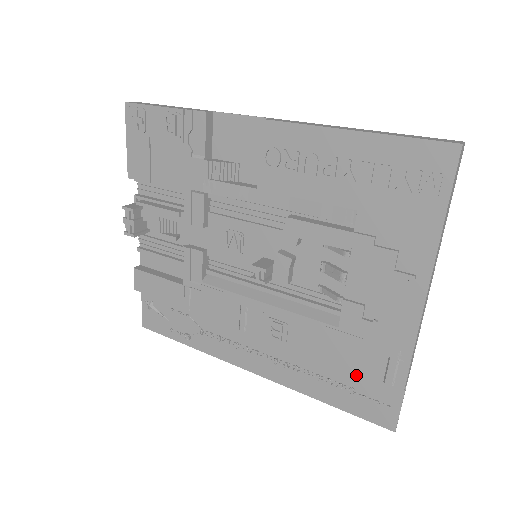
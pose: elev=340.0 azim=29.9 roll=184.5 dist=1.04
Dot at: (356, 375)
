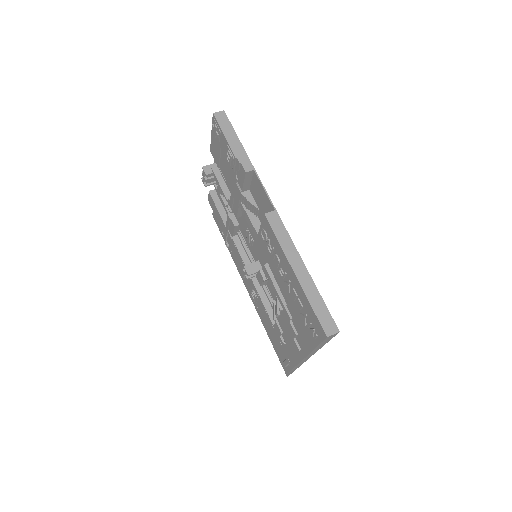
Dot at: occluded
